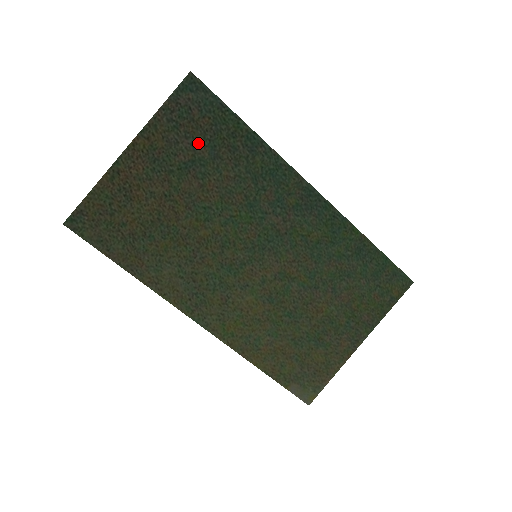
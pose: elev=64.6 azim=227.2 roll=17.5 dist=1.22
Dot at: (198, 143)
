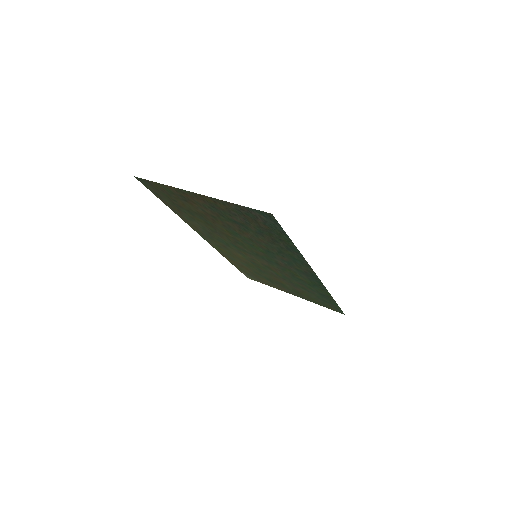
Dot at: (251, 225)
